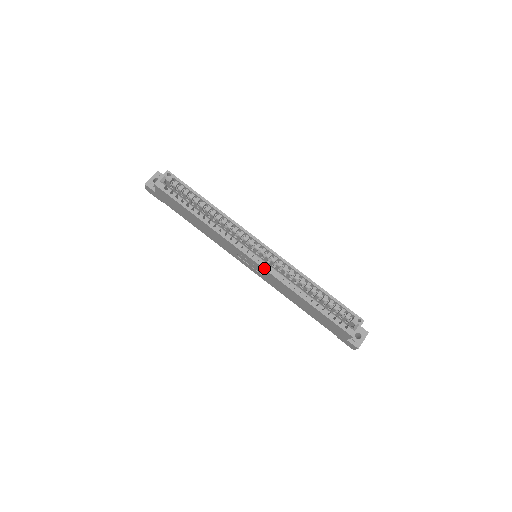
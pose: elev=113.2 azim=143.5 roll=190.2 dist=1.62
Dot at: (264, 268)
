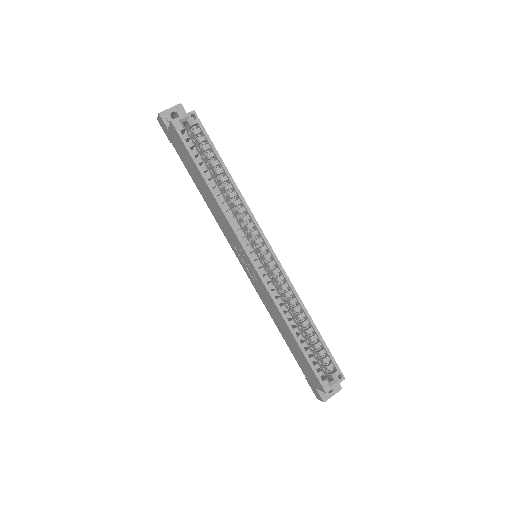
Dot at: (261, 277)
